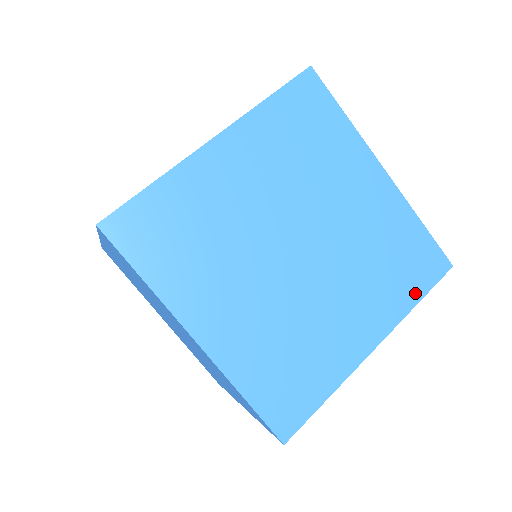
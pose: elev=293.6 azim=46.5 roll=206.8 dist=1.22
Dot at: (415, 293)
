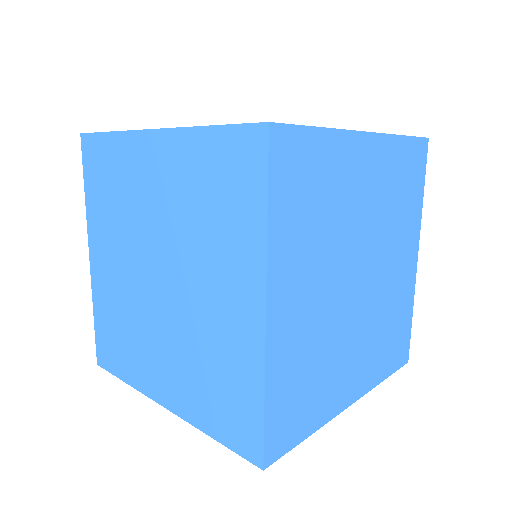
Dot at: (420, 192)
